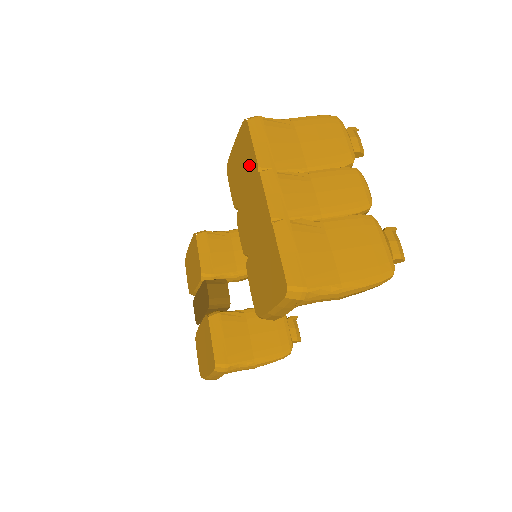
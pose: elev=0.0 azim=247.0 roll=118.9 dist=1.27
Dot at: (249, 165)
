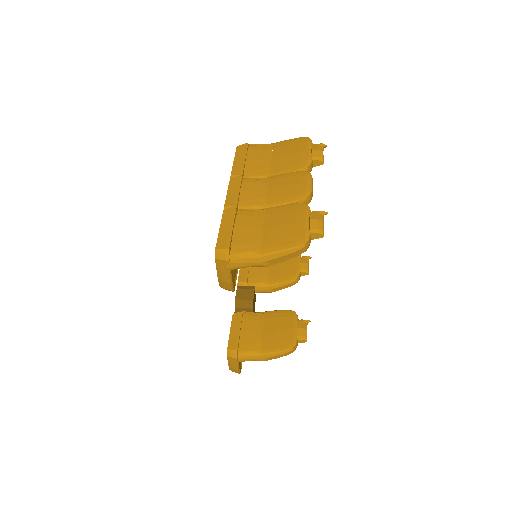
Dot at: occluded
